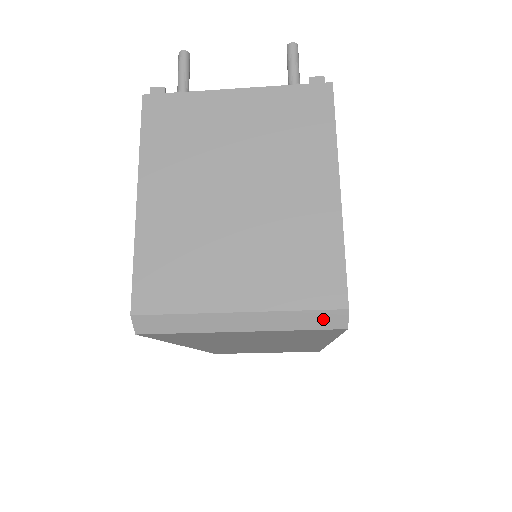
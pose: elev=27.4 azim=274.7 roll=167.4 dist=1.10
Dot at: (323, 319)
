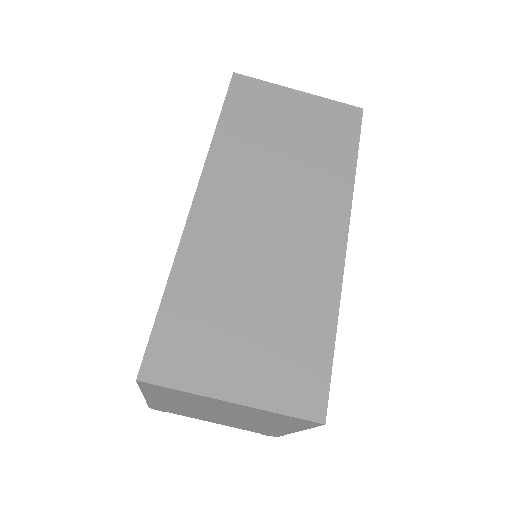
Dot at: occluded
